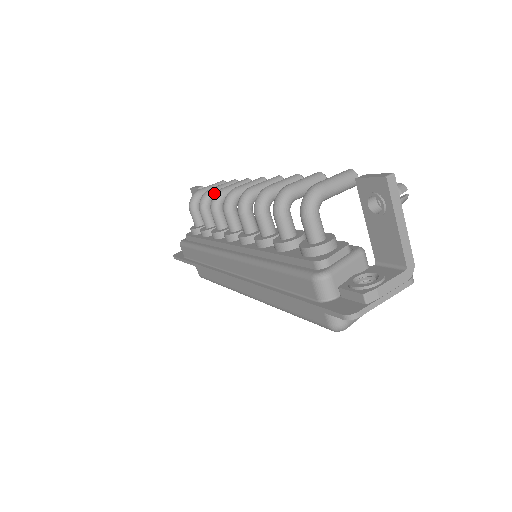
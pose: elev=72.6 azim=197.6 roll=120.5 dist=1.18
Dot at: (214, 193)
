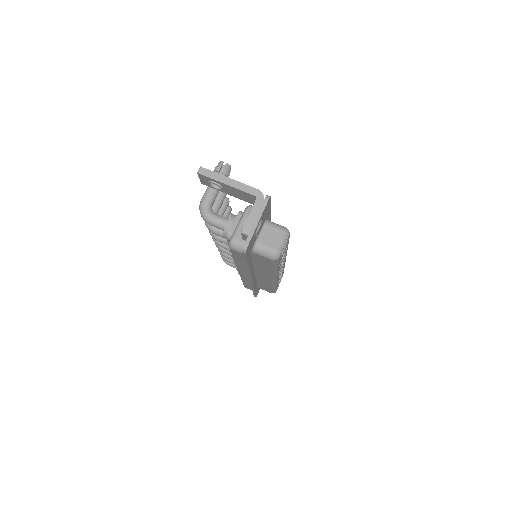
Dot at: occluded
